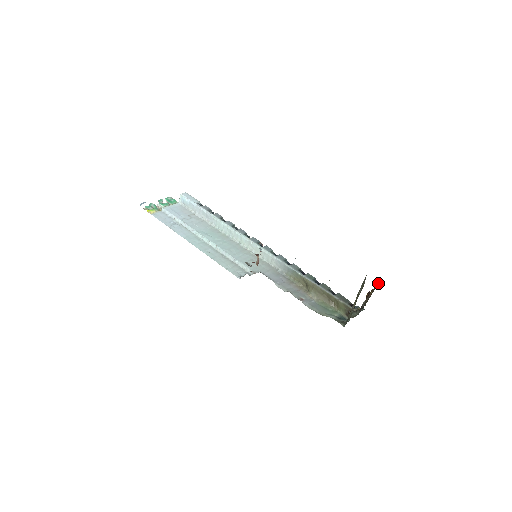
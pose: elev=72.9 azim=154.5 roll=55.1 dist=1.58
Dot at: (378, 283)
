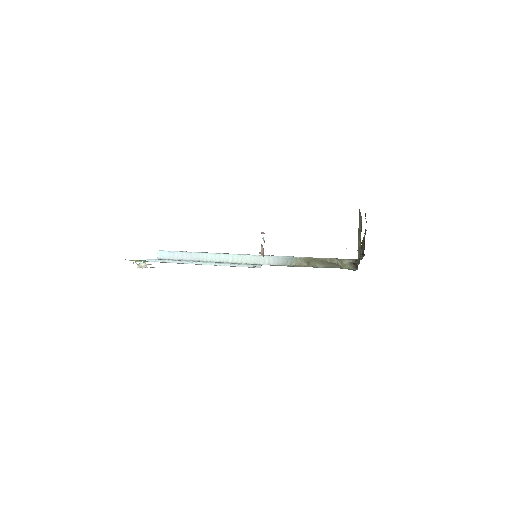
Dot at: (364, 236)
